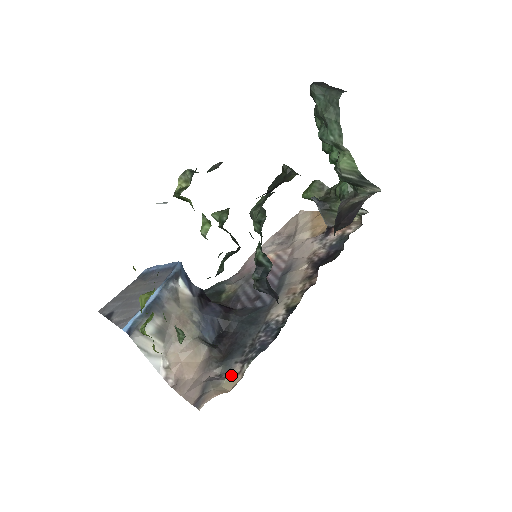
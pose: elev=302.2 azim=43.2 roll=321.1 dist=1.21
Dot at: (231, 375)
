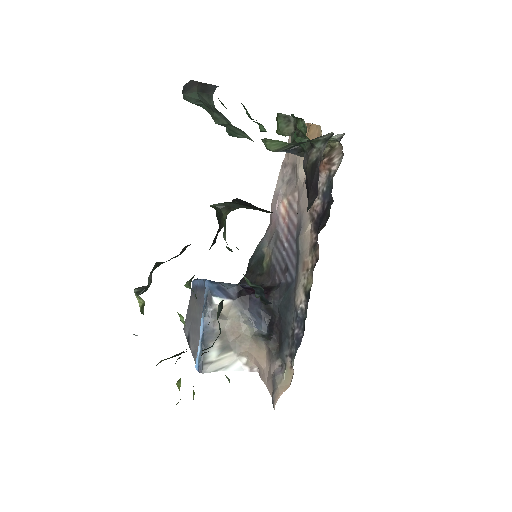
Dot at: (287, 369)
